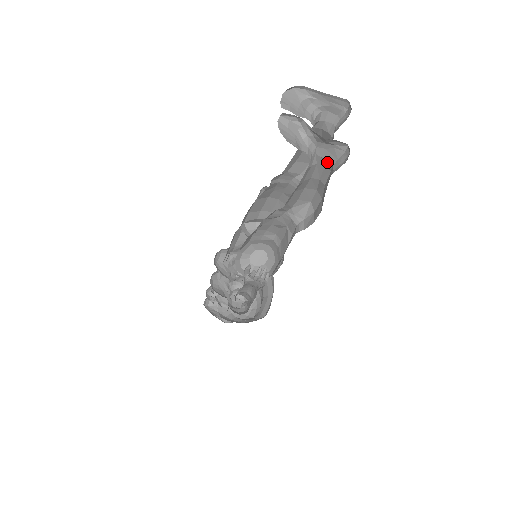
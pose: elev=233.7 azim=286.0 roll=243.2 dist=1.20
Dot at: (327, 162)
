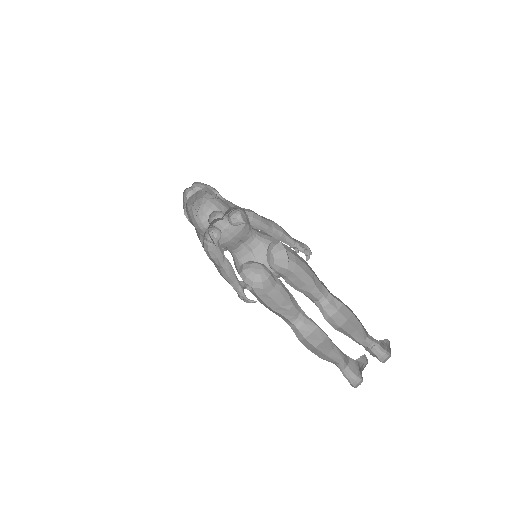
Dot at: (348, 362)
